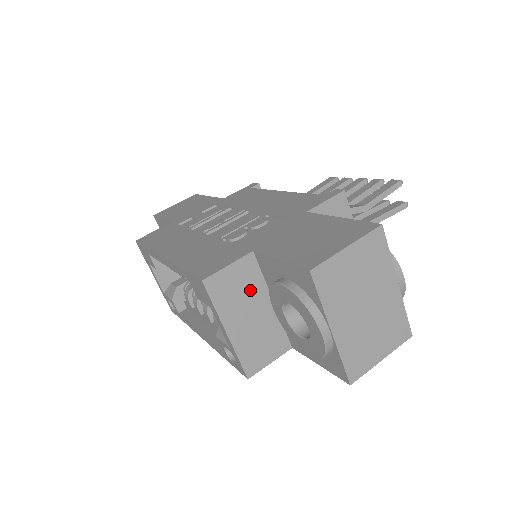
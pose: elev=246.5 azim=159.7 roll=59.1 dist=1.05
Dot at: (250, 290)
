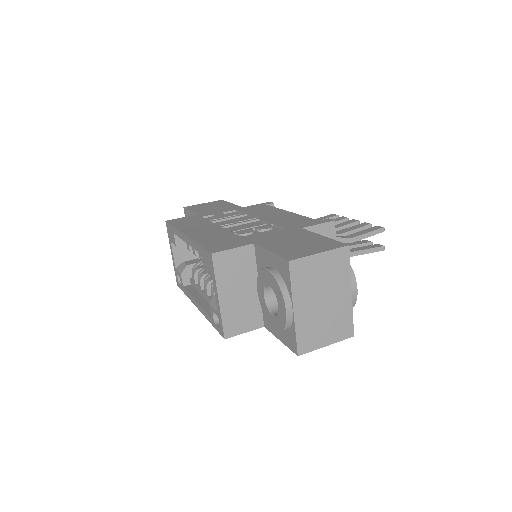
Dot at: (244, 272)
